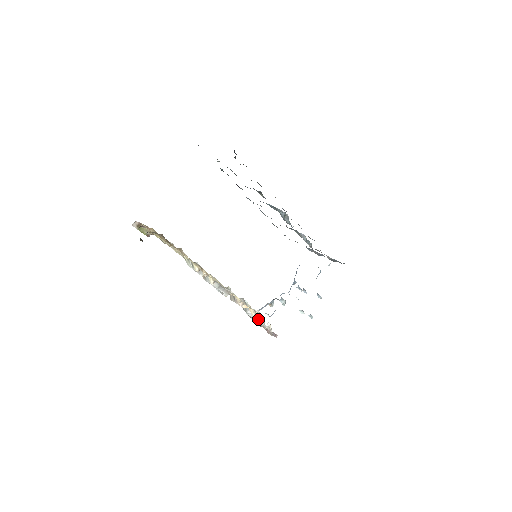
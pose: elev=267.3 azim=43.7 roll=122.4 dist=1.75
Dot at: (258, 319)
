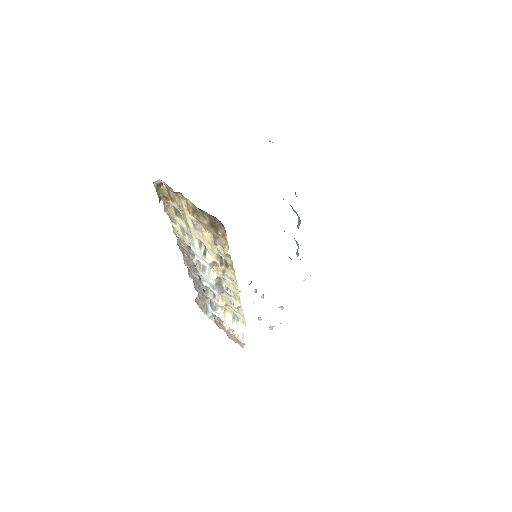
Dot at: (234, 325)
